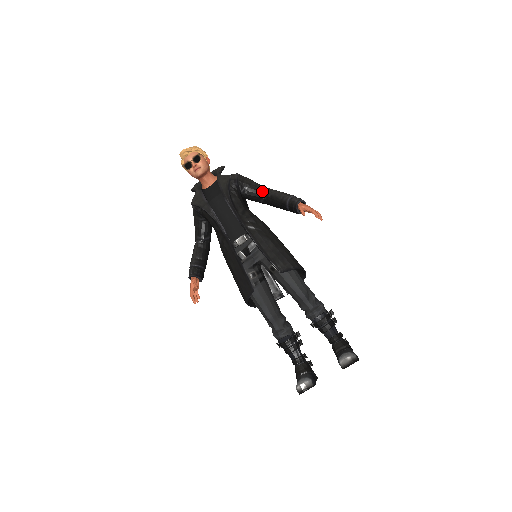
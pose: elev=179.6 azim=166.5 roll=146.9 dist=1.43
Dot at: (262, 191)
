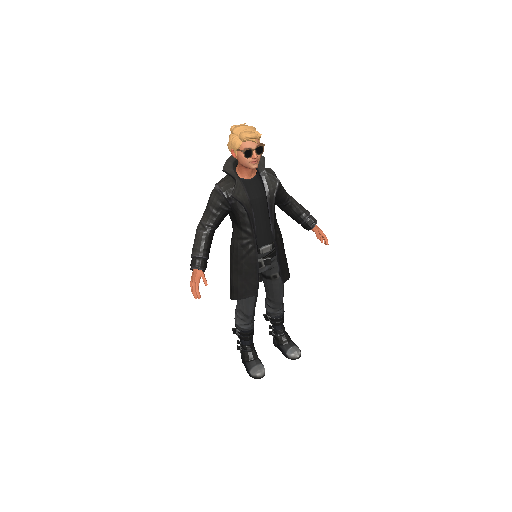
Dot at: (287, 198)
